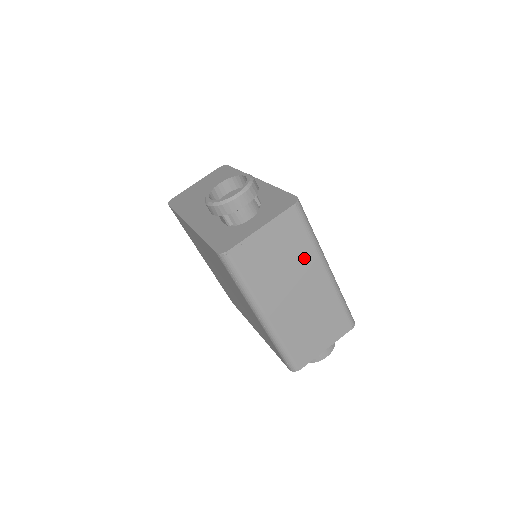
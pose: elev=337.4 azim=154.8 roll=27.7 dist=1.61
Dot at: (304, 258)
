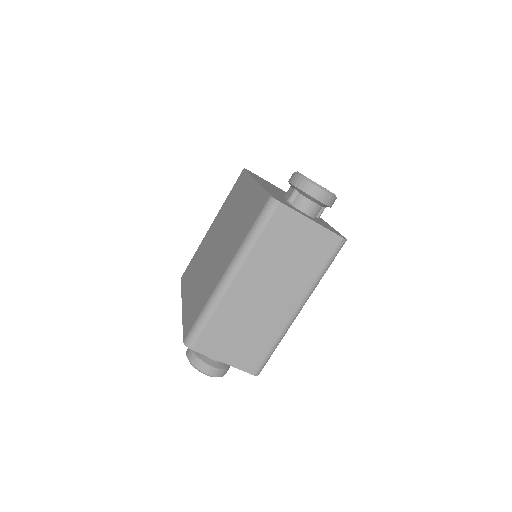
Dot at: (301, 278)
